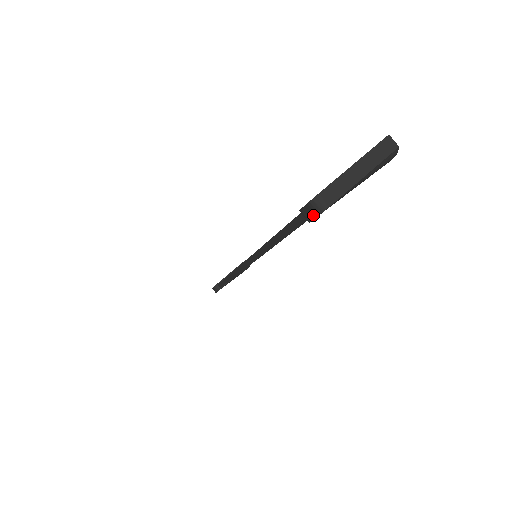
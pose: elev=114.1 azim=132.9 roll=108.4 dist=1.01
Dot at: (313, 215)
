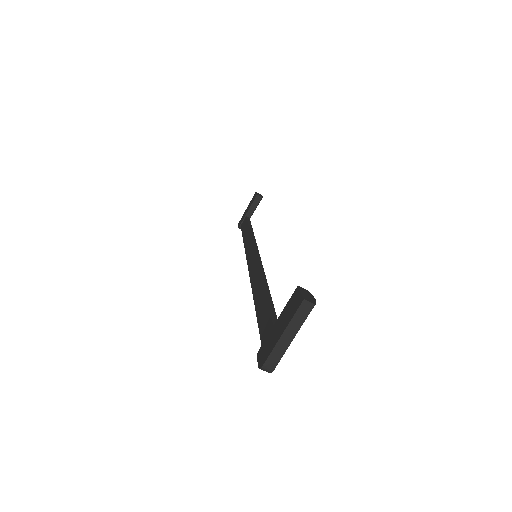
Dot at: occluded
